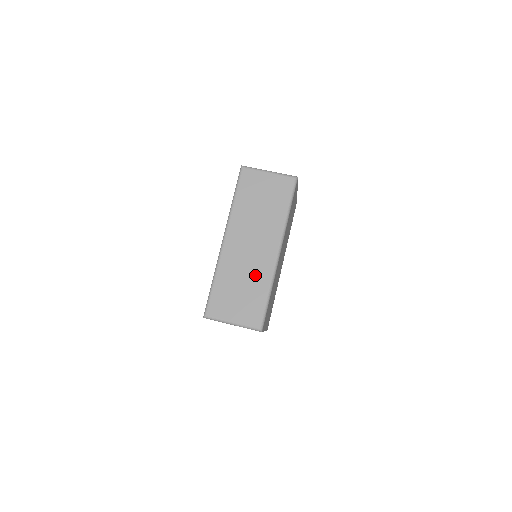
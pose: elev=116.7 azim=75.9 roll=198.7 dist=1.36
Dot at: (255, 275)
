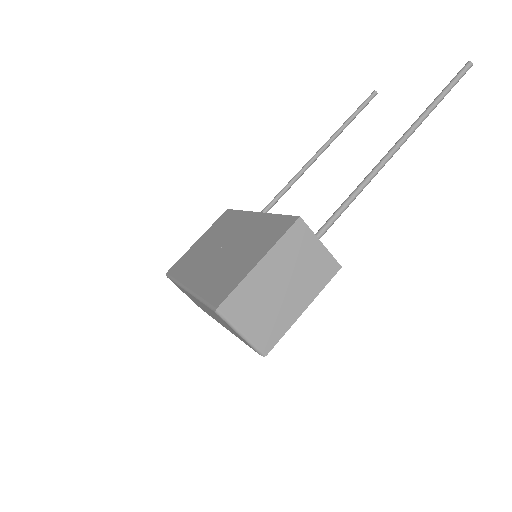
Dot at: occluded
